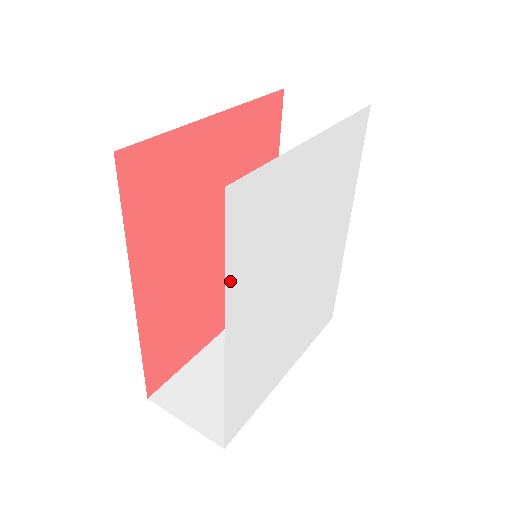
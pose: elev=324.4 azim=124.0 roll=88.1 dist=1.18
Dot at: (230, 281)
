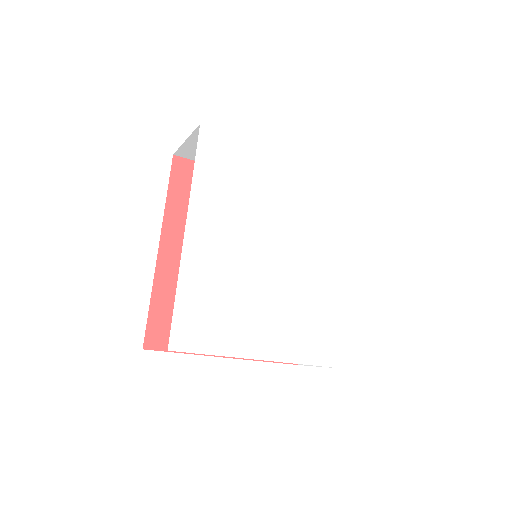
Dot at: (197, 184)
